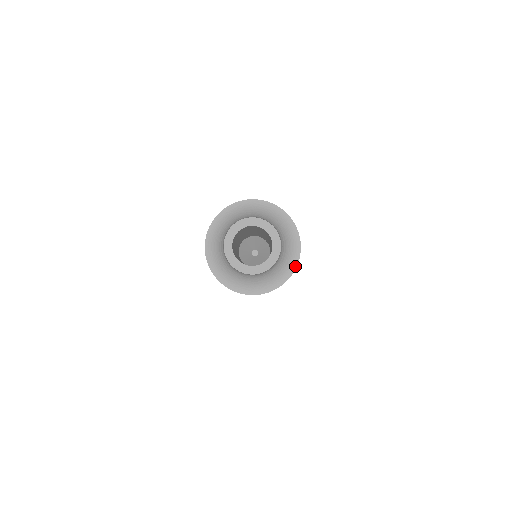
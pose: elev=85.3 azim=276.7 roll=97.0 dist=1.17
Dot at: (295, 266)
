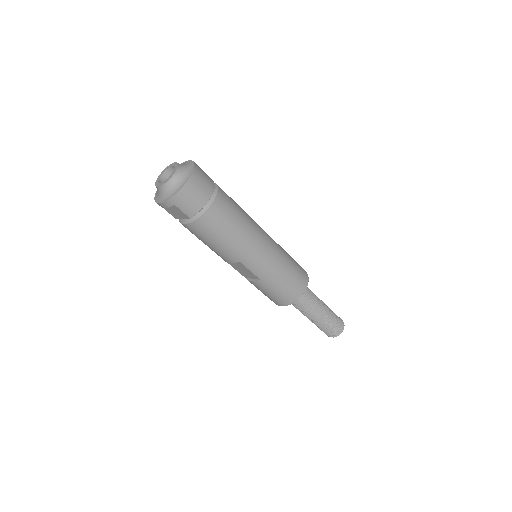
Dot at: (193, 162)
